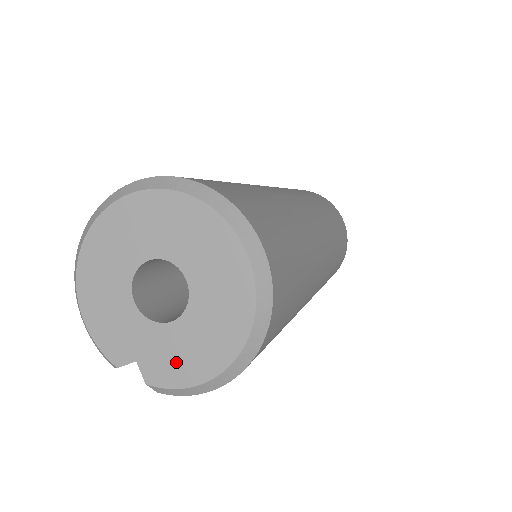
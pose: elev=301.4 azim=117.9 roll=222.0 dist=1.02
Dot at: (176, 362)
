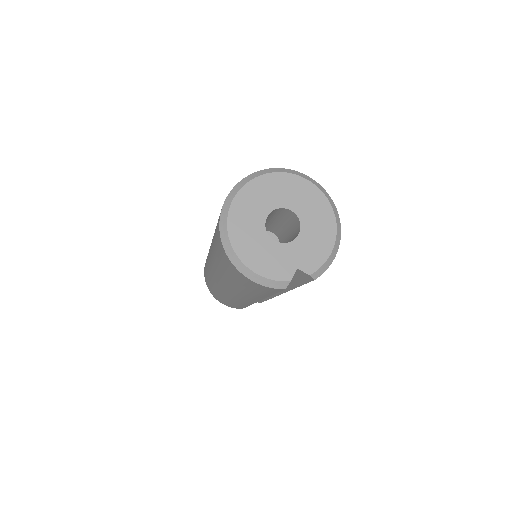
Dot at: (315, 251)
